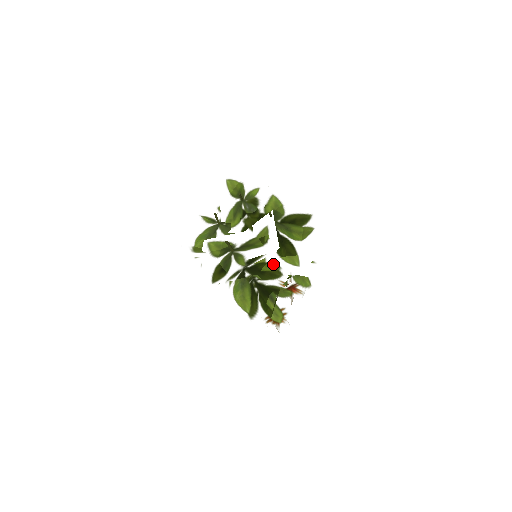
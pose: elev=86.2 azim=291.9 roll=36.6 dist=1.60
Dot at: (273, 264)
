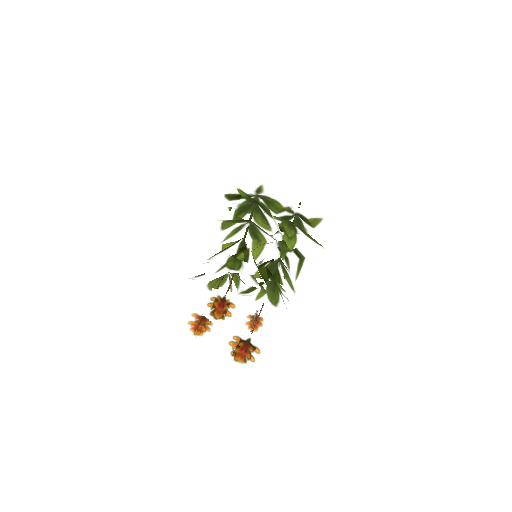
Dot at: (274, 217)
